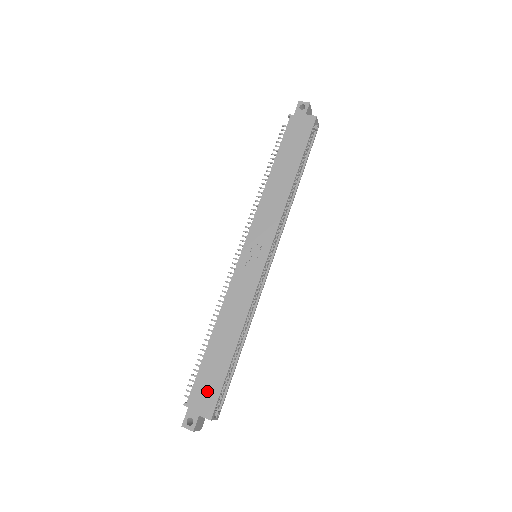
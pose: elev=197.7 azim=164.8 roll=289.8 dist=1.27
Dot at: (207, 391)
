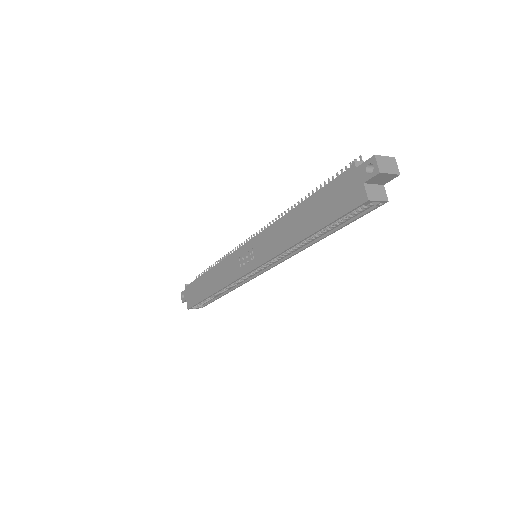
Dot at: (193, 295)
